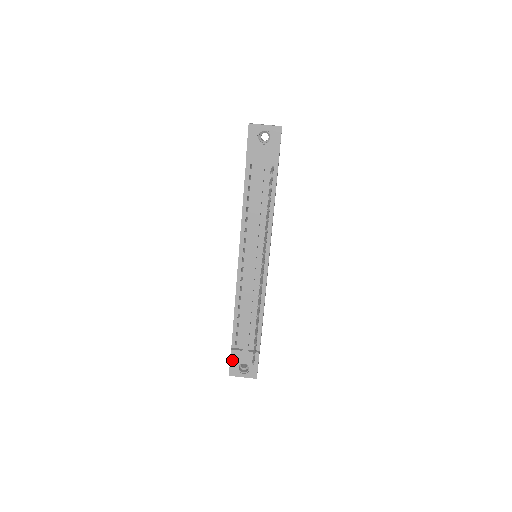
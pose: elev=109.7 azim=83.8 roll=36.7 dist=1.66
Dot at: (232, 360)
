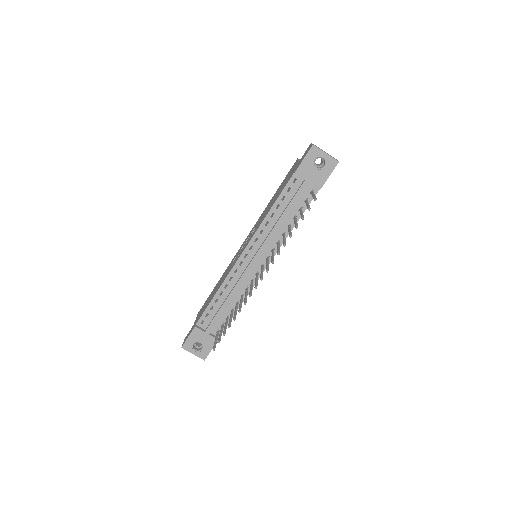
Dot at: (191, 336)
